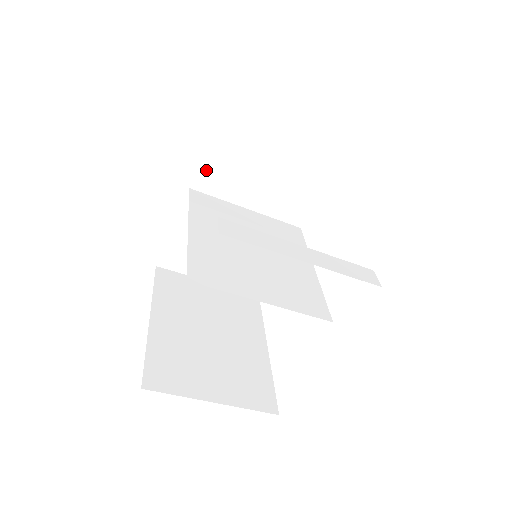
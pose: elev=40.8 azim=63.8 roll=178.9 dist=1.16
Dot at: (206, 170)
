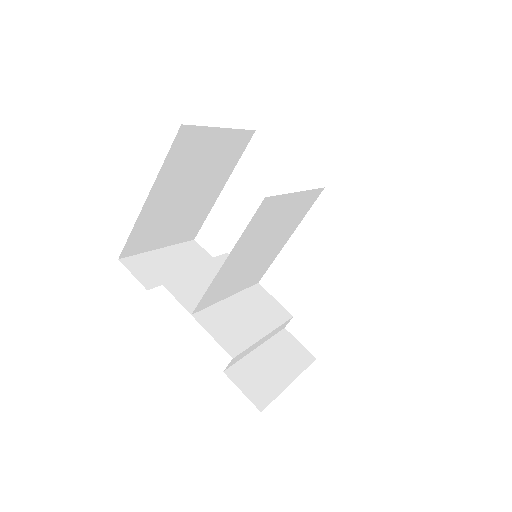
Dot at: occluded
